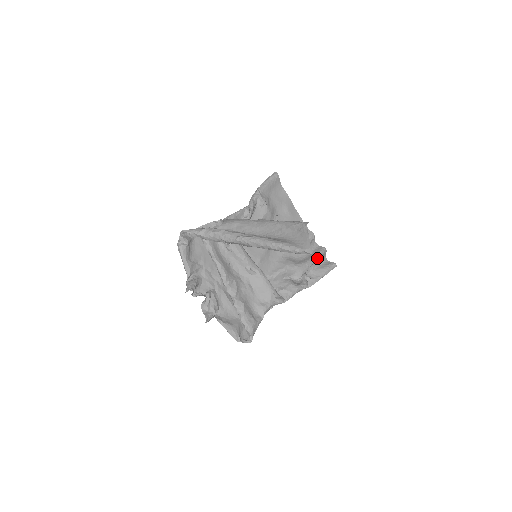
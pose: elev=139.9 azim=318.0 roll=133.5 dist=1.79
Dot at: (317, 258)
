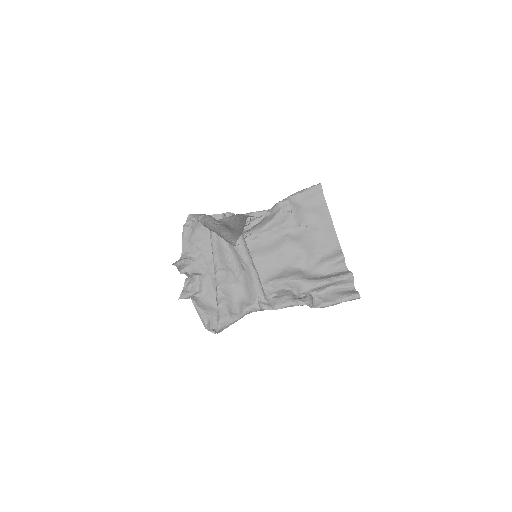
Dot at: (334, 280)
